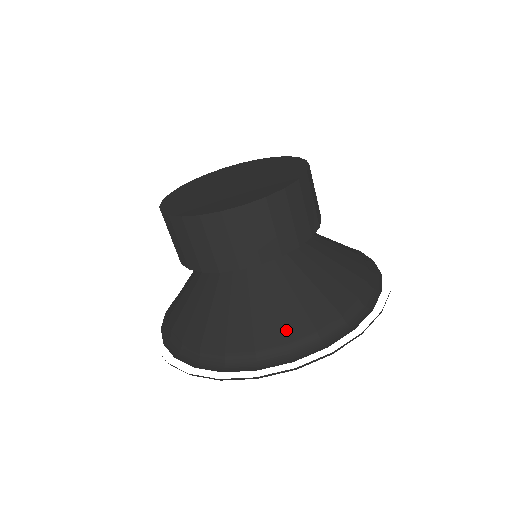
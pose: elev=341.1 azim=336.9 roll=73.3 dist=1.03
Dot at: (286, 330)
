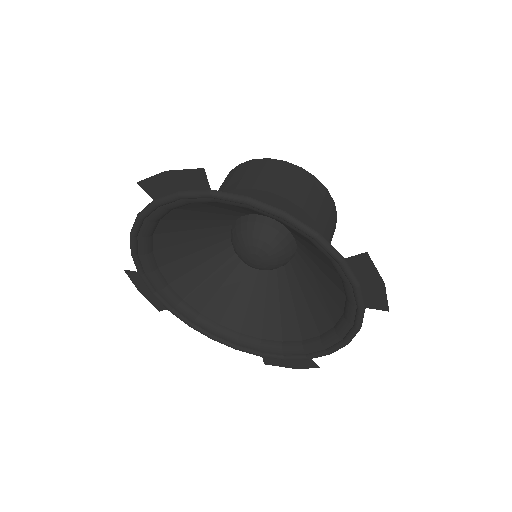
Dot at: occluded
